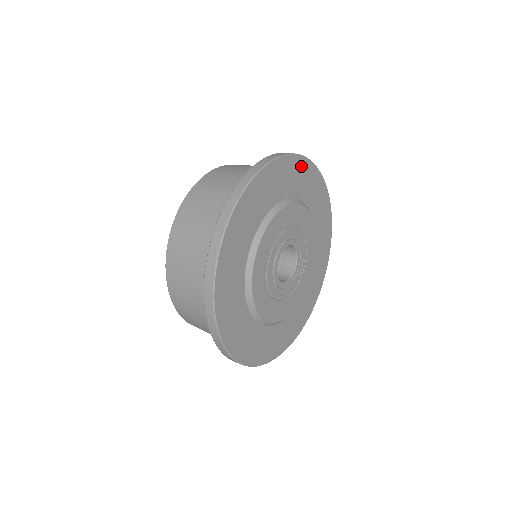
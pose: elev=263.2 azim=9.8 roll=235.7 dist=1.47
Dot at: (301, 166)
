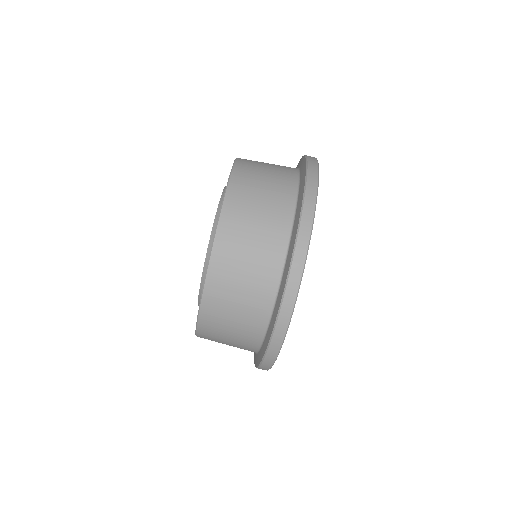
Dot at: occluded
